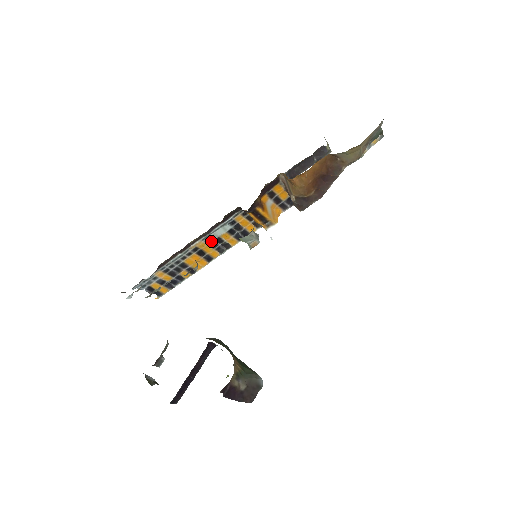
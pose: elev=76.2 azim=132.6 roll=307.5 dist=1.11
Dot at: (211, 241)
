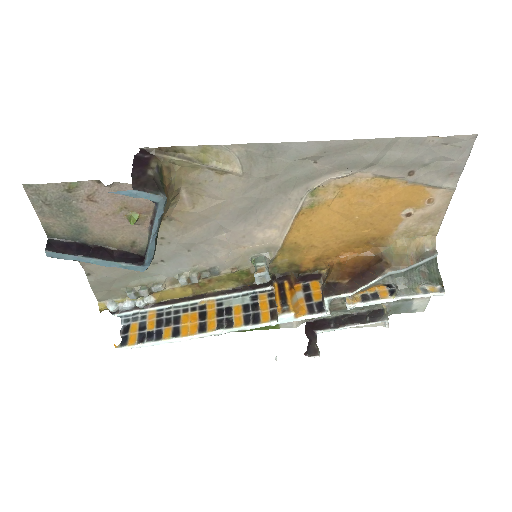
Dot at: (222, 308)
